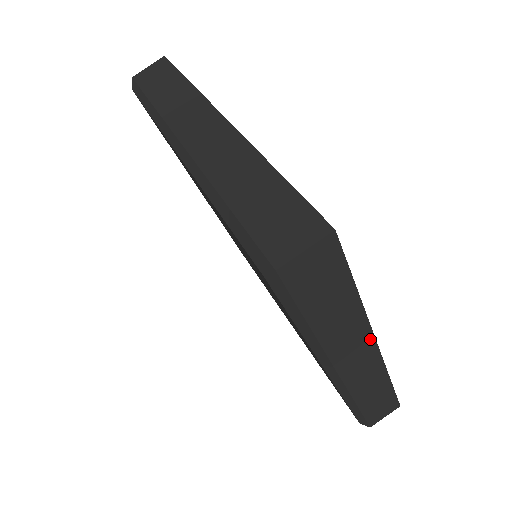
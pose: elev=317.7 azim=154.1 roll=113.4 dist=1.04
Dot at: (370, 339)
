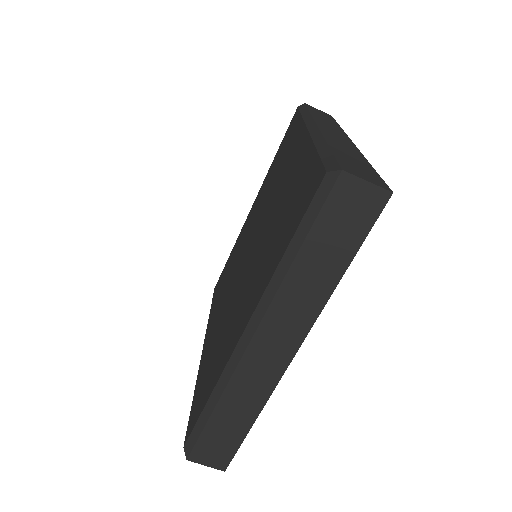
Dot at: (300, 338)
